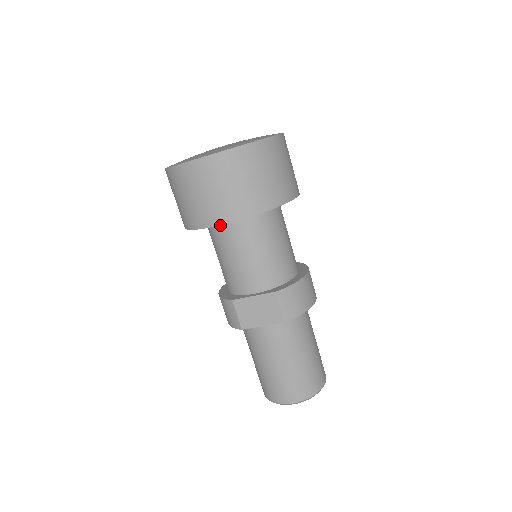
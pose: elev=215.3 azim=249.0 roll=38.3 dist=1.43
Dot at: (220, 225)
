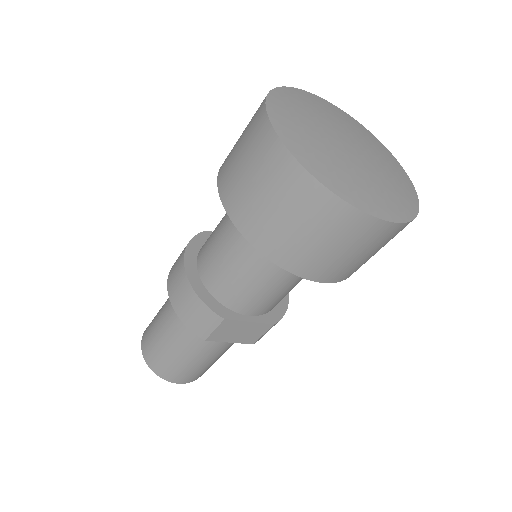
Dot at: occluded
